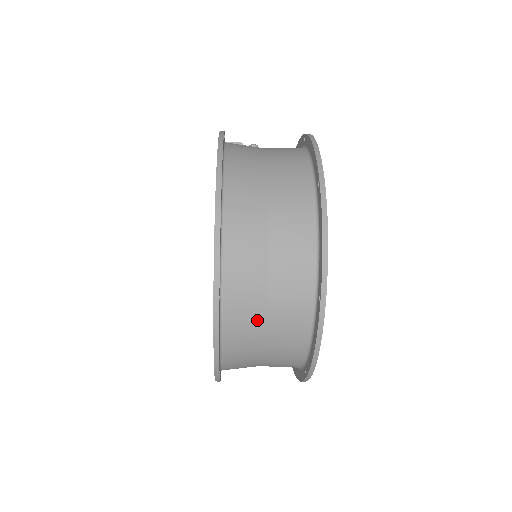
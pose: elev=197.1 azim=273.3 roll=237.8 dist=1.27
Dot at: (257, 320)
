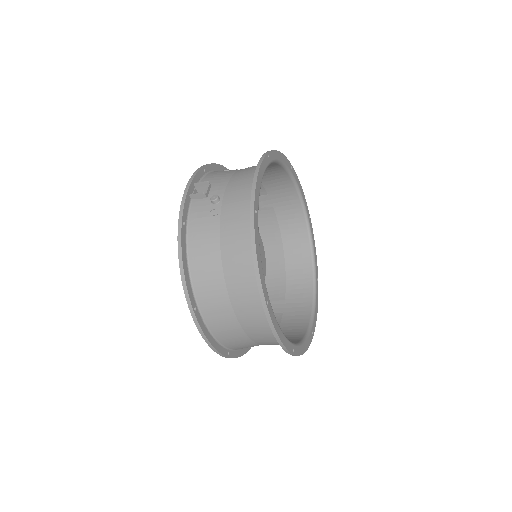
Dot at: occluded
